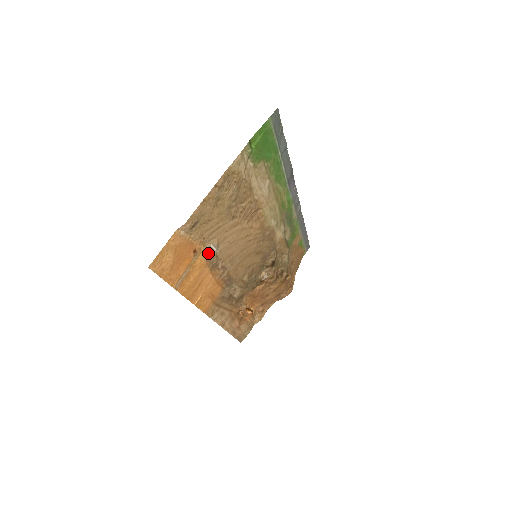
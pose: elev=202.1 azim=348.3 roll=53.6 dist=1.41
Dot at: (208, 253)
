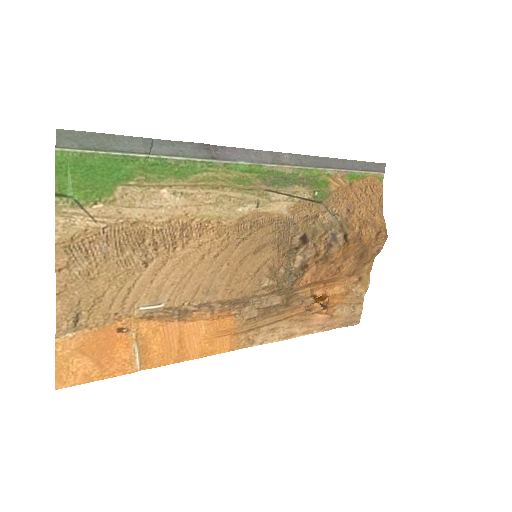
Dot at: (149, 315)
